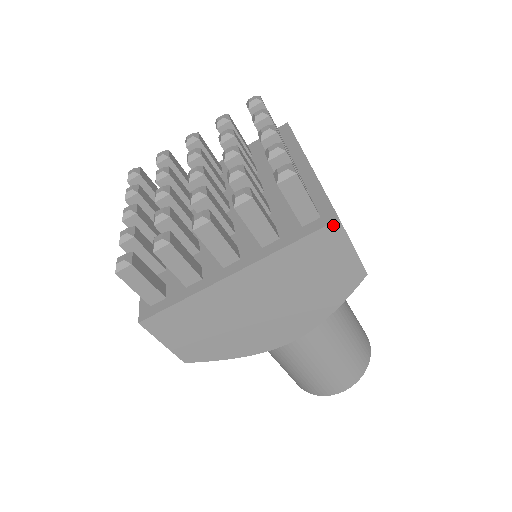
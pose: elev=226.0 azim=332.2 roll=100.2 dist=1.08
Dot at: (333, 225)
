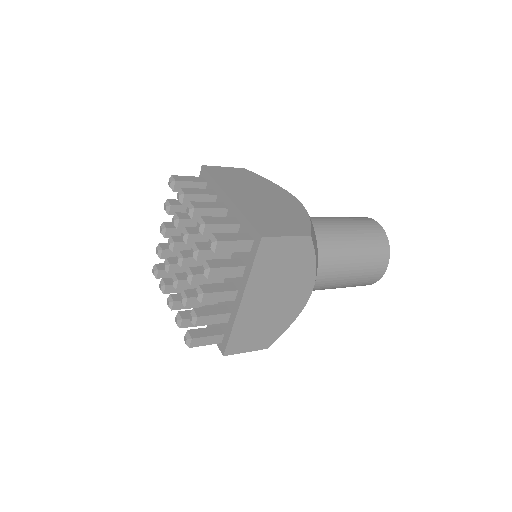
Dot at: (223, 352)
